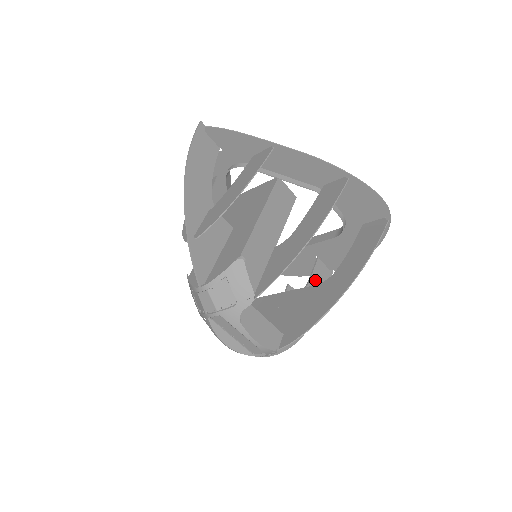
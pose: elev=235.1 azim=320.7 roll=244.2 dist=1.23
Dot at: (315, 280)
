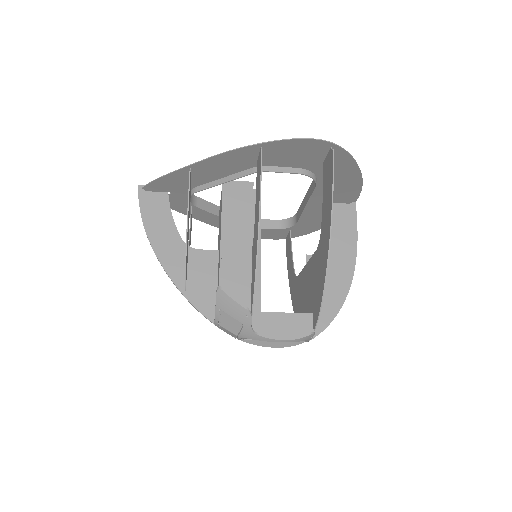
Dot at: (337, 227)
